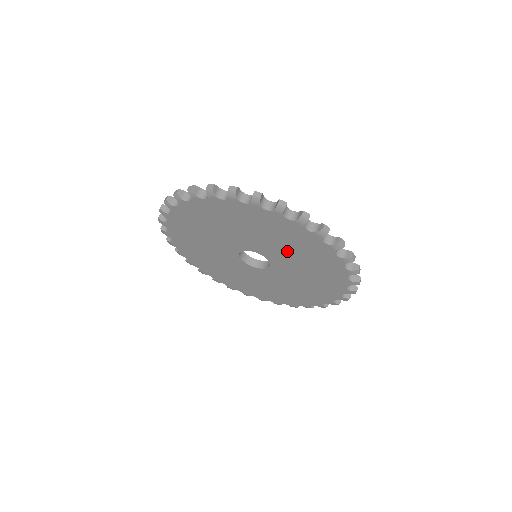
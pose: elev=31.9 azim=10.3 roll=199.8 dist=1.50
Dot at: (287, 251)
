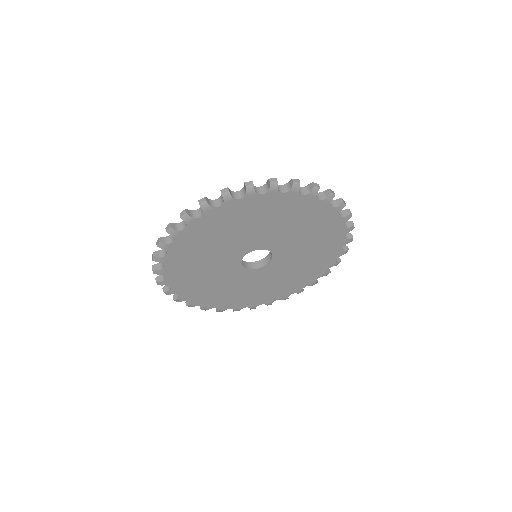
Dot at: (302, 253)
